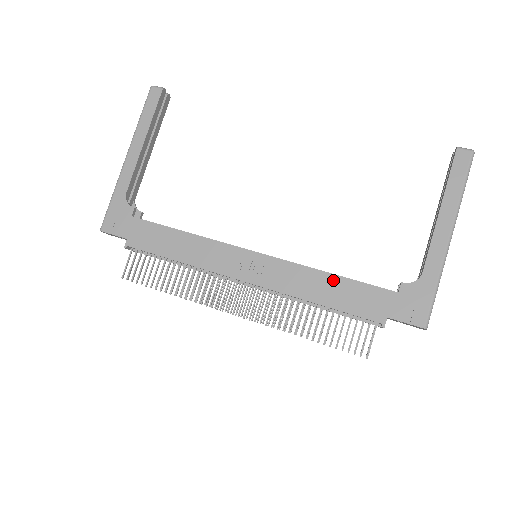
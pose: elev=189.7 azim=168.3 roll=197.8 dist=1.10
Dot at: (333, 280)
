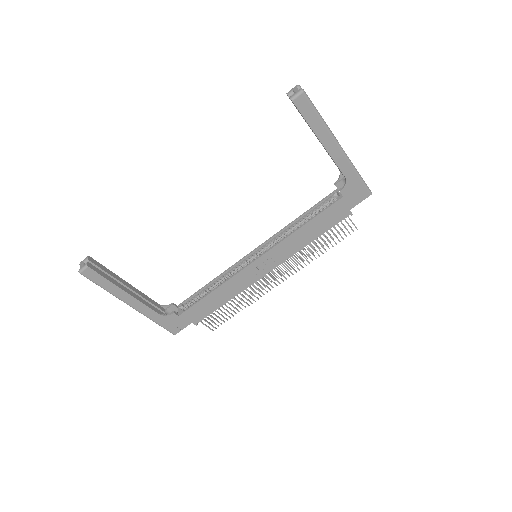
Dot at: (308, 227)
